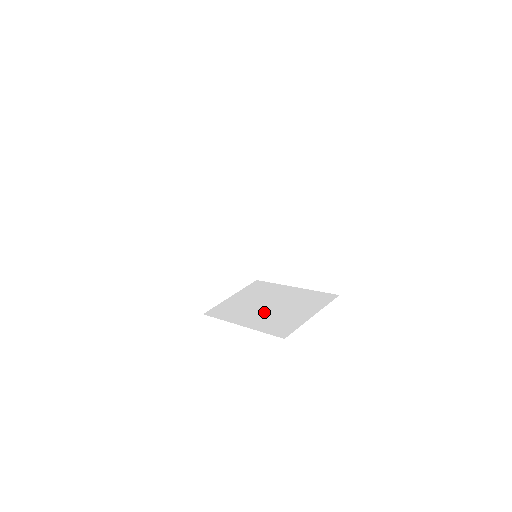
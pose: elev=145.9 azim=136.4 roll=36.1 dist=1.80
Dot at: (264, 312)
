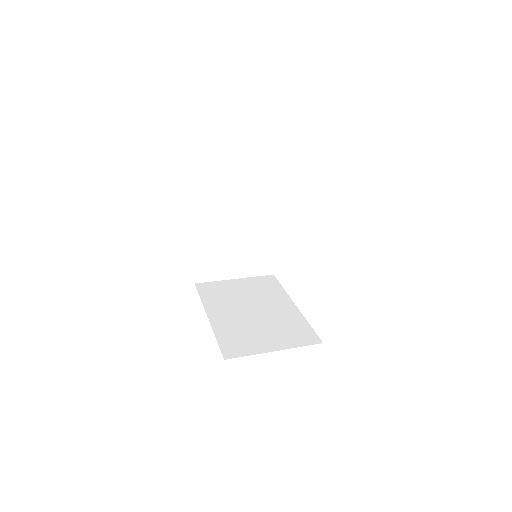
Dot at: (241, 316)
